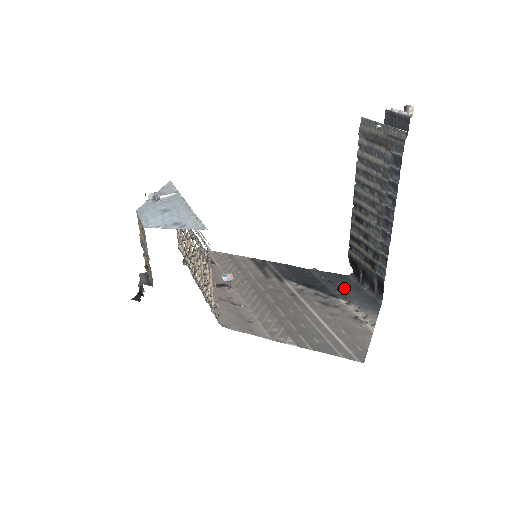
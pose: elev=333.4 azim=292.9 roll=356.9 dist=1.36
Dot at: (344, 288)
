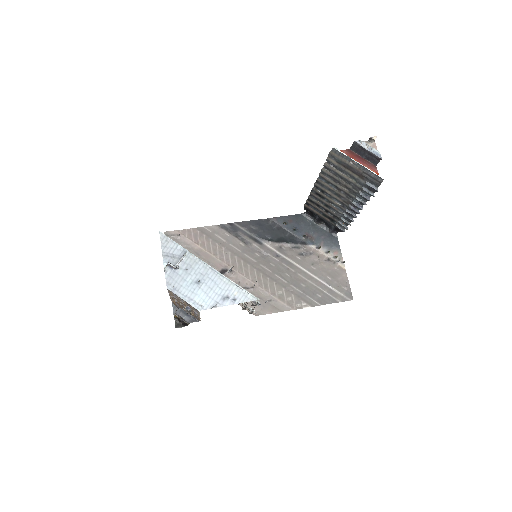
Dot at: (307, 231)
